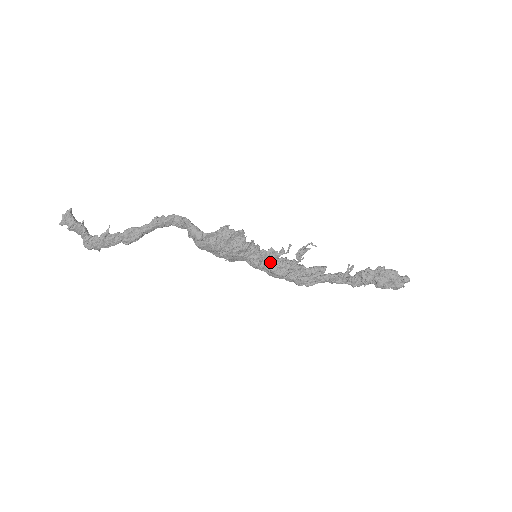
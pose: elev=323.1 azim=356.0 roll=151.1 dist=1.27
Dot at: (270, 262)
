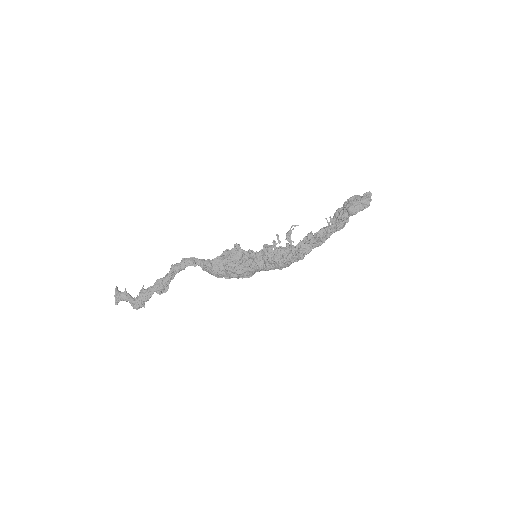
Dot at: (269, 255)
